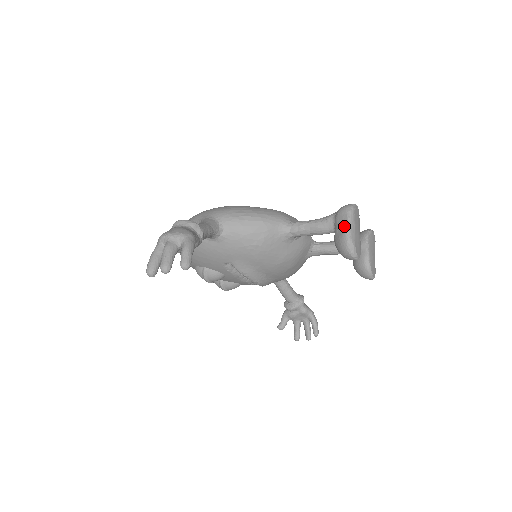
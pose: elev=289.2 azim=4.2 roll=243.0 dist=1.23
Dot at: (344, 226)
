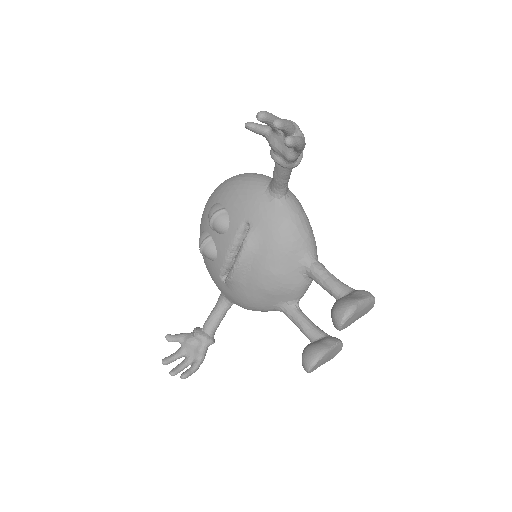
Dot at: (360, 297)
